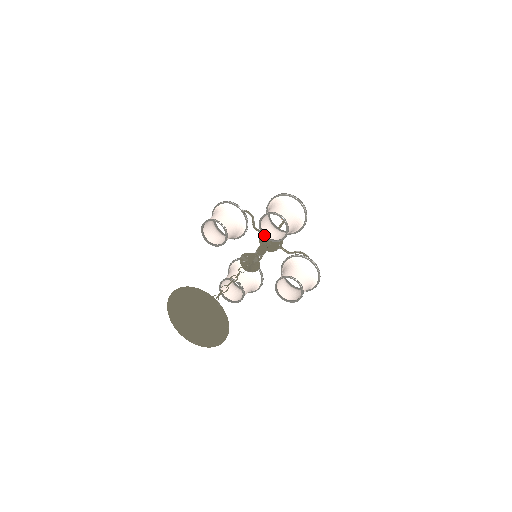
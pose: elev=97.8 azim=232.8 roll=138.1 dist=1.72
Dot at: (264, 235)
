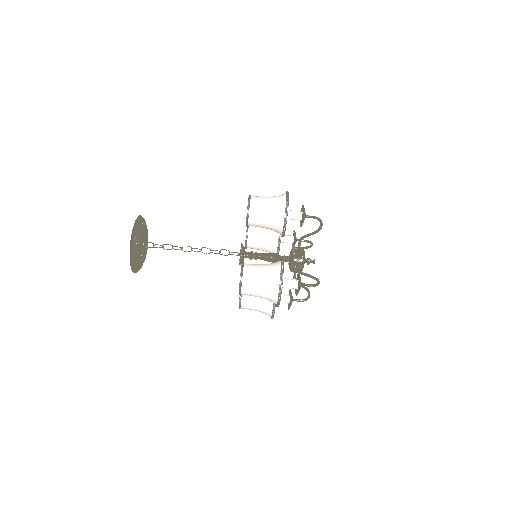
Dot at: occluded
